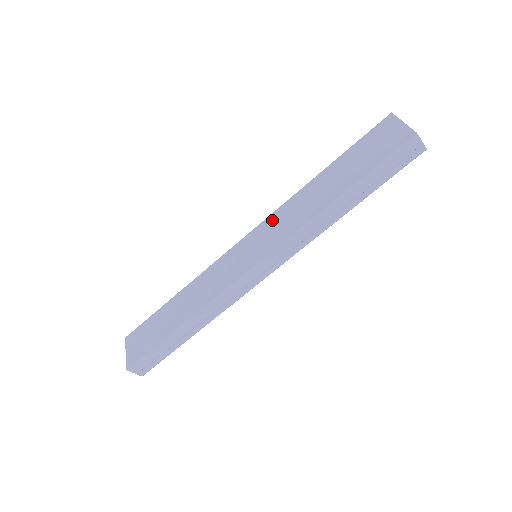
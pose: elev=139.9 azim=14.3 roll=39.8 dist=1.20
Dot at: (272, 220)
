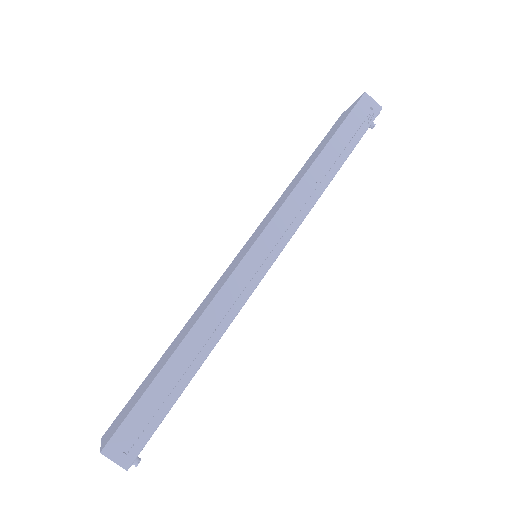
Dot at: (264, 220)
